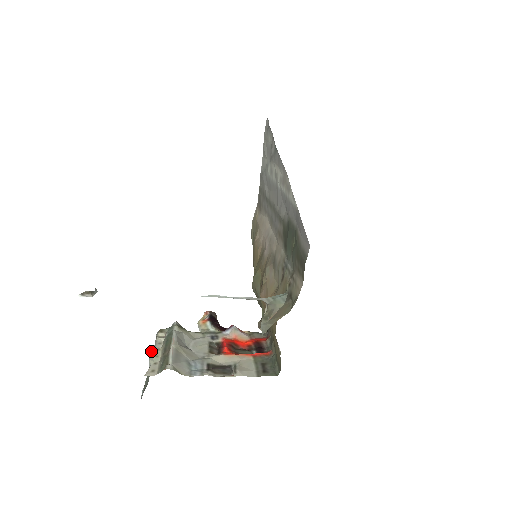
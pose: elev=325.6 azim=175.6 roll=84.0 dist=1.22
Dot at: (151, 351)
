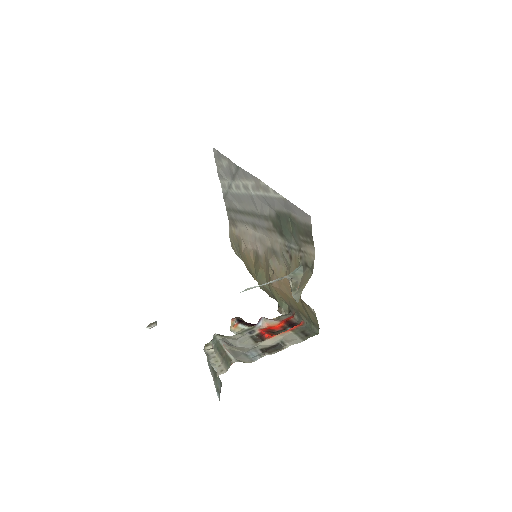
Dot at: (209, 360)
